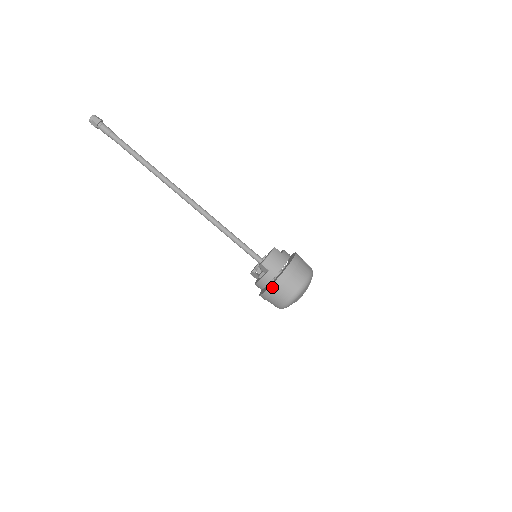
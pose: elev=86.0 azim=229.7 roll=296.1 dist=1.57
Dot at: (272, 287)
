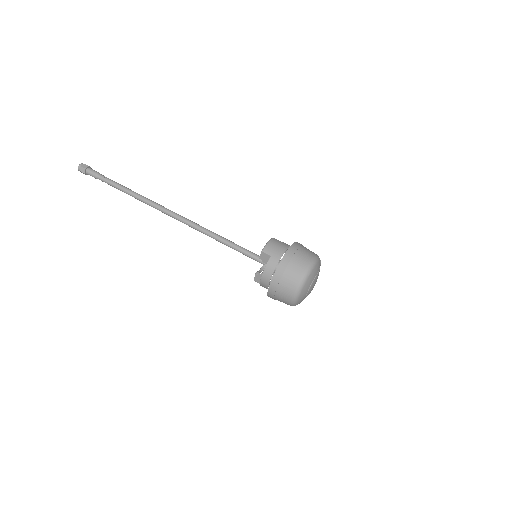
Dot at: (278, 270)
